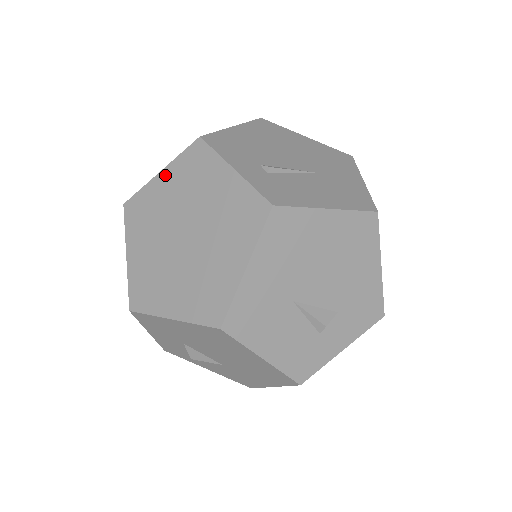
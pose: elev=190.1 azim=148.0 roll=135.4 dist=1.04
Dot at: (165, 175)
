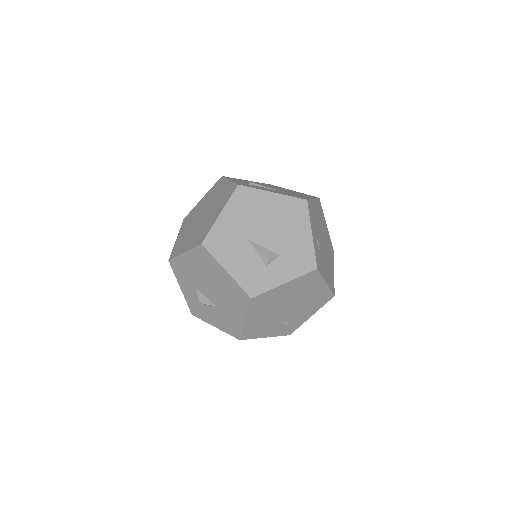
Dot at: (204, 198)
